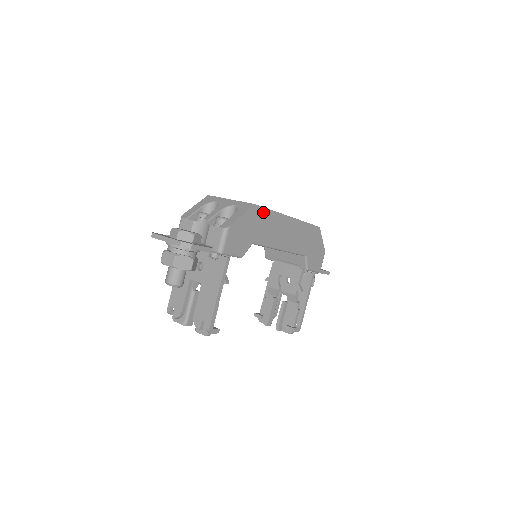
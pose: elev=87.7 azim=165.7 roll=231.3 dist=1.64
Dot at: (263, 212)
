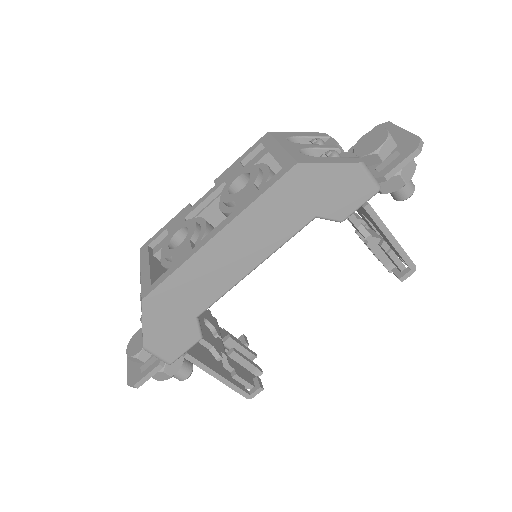
Dot at: (165, 288)
